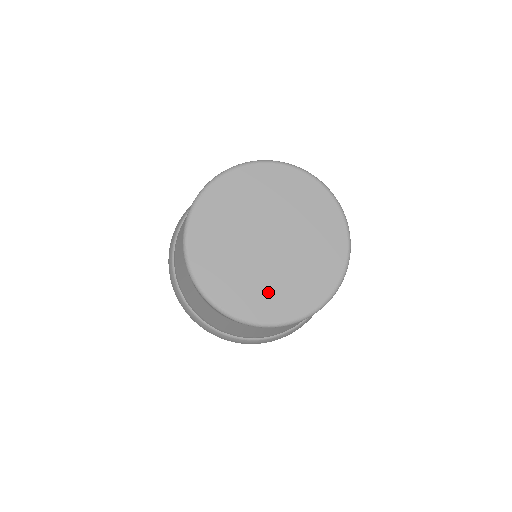
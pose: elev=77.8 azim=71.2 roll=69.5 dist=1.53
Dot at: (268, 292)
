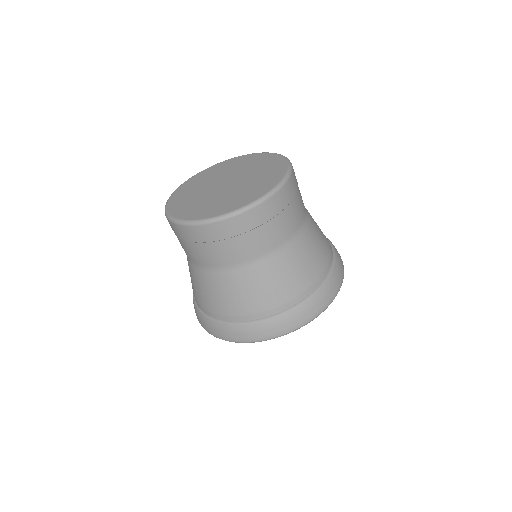
Dot at: (247, 191)
